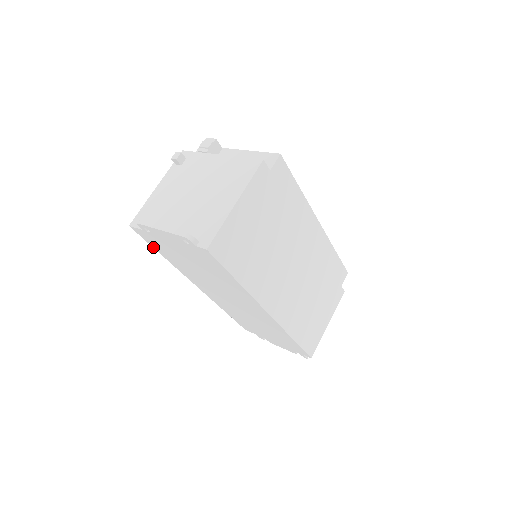
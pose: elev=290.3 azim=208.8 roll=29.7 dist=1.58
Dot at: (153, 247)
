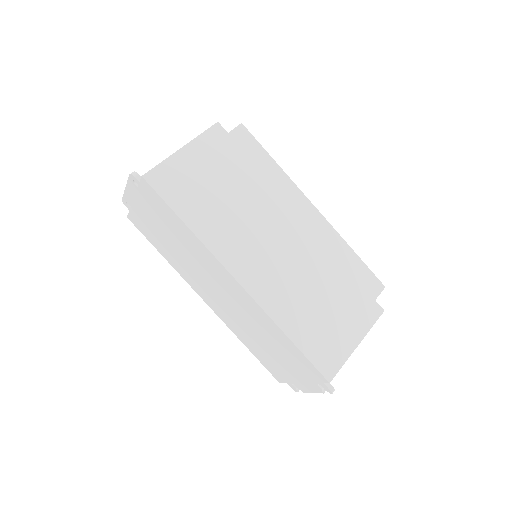
Dot at: (151, 243)
